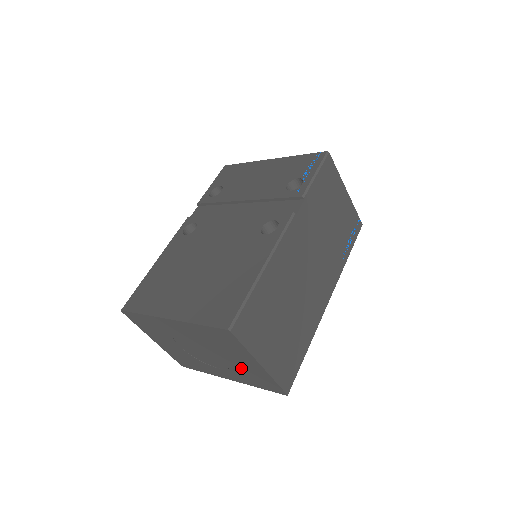
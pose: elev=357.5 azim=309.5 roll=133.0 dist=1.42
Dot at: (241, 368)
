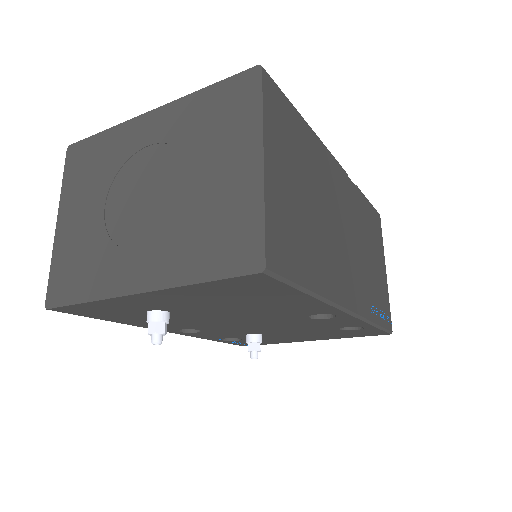
Dot at: (204, 206)
